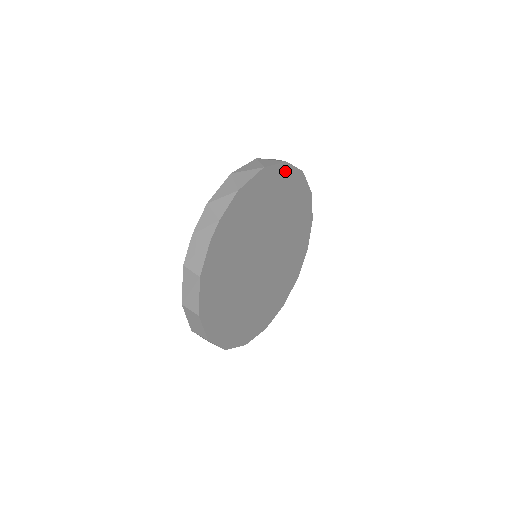
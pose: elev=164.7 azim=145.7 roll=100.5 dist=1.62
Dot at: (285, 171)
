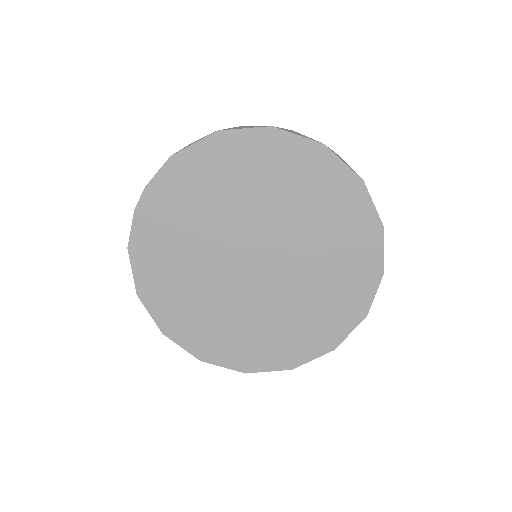
Dot at: (273, 140)
